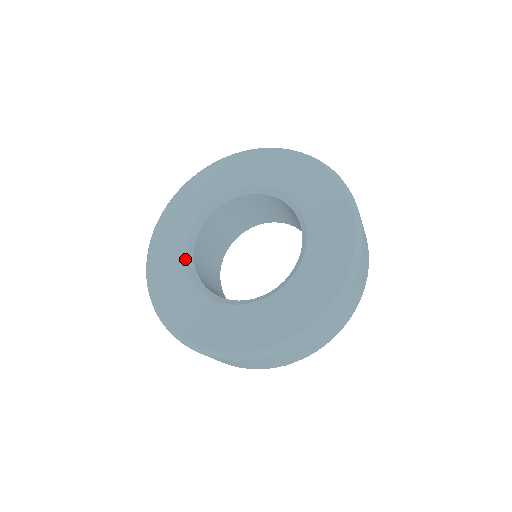
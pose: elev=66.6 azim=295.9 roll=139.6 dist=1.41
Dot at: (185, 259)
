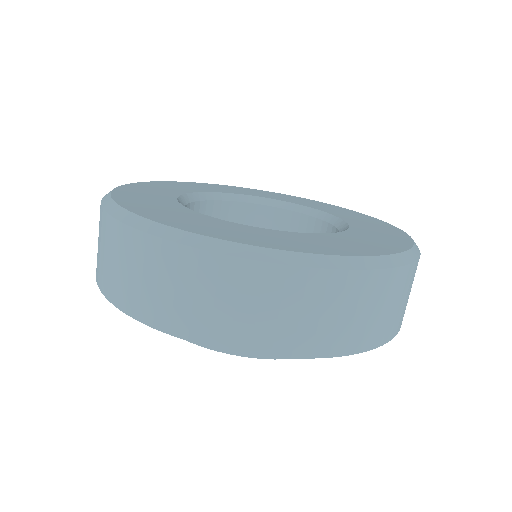
Dot at: (181, 194)
